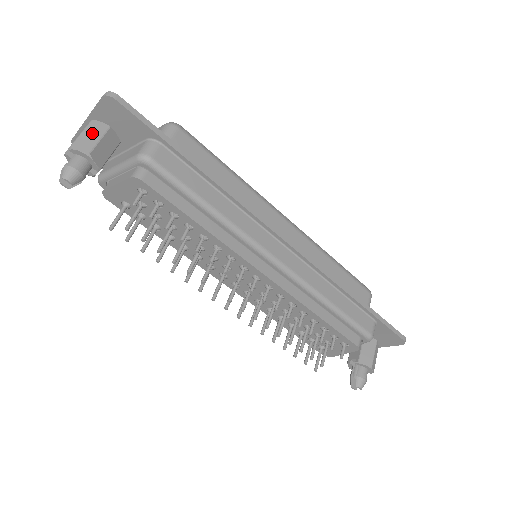
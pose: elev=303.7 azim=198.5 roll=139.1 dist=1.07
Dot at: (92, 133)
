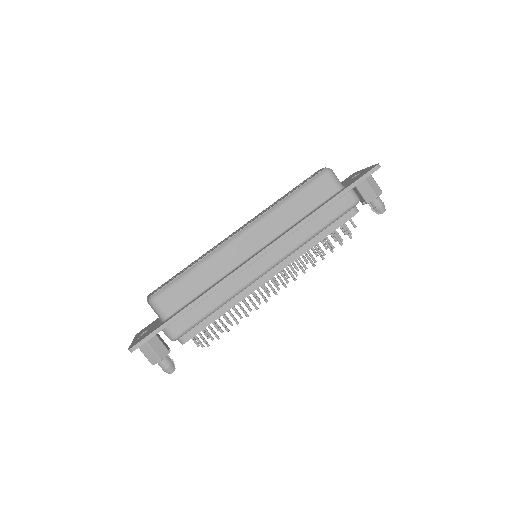
Dot at: (147, 351)
